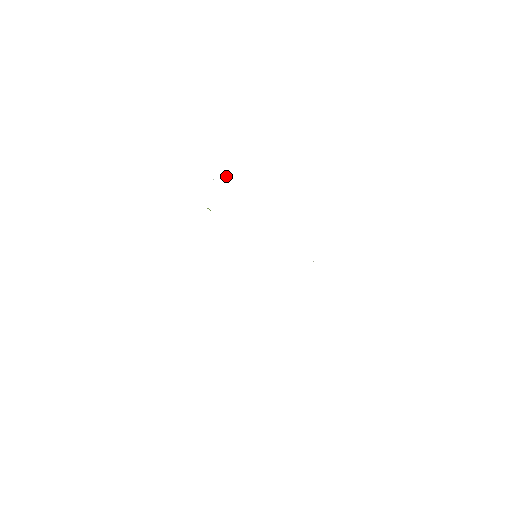
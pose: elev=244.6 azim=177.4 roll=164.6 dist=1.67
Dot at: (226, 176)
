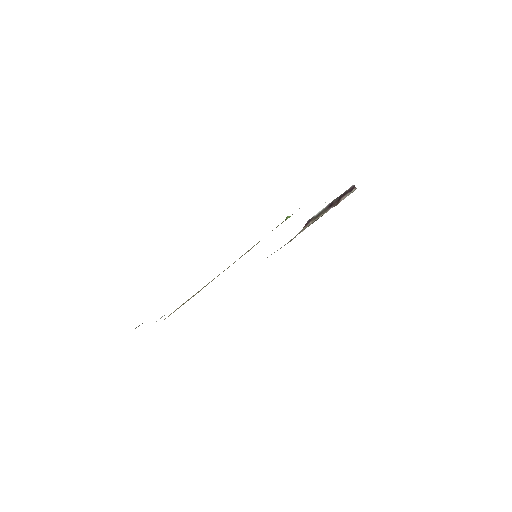
Dot at: occluded
